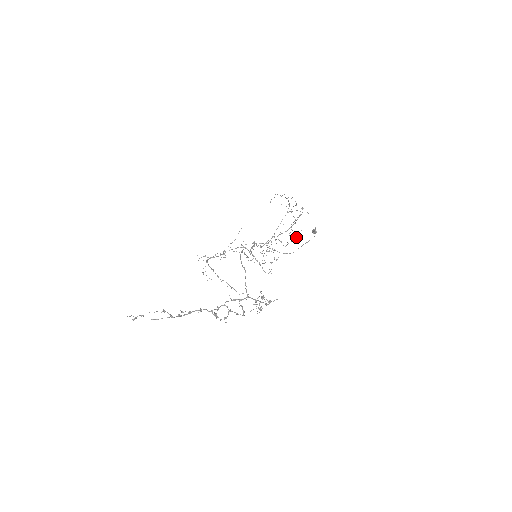
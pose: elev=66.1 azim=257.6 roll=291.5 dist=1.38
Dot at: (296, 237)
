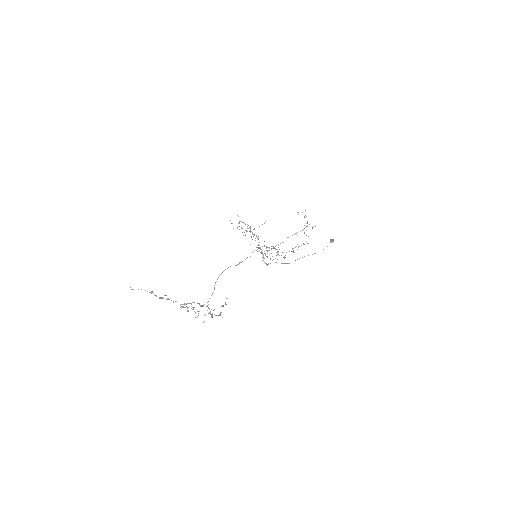
Dot at: occluded
